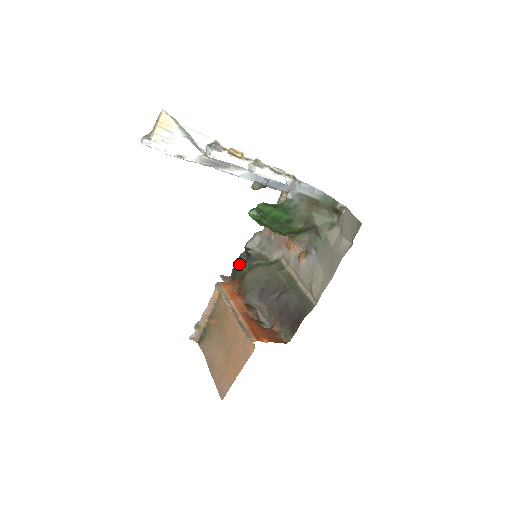
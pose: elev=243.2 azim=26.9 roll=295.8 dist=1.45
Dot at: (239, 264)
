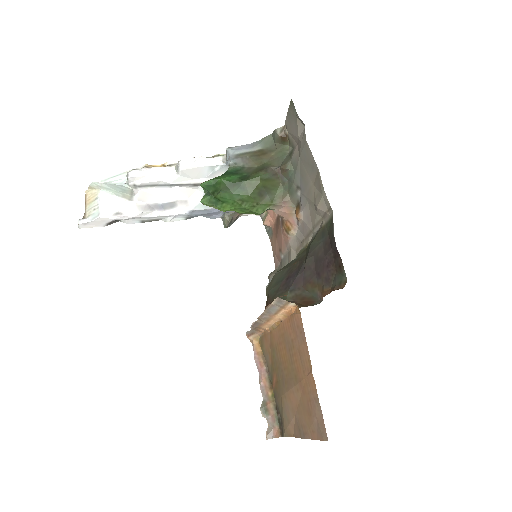
Dot at: occluded
